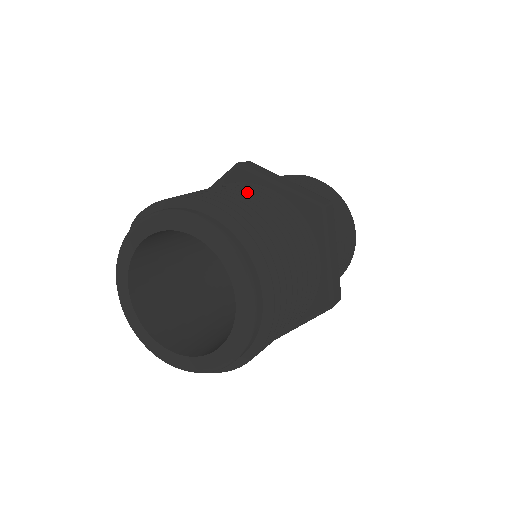
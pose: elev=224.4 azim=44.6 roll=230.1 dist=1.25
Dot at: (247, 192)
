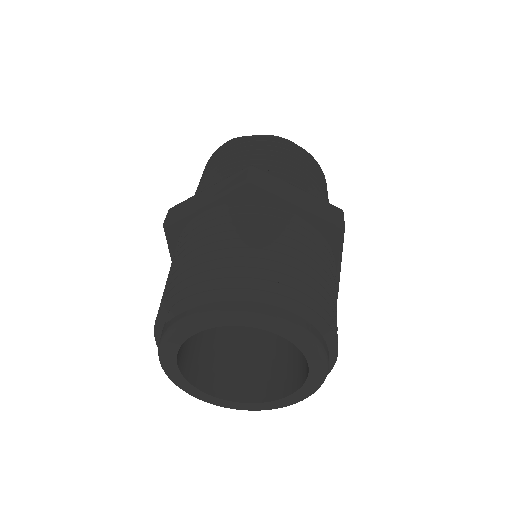
Dot at: (283, 237)
